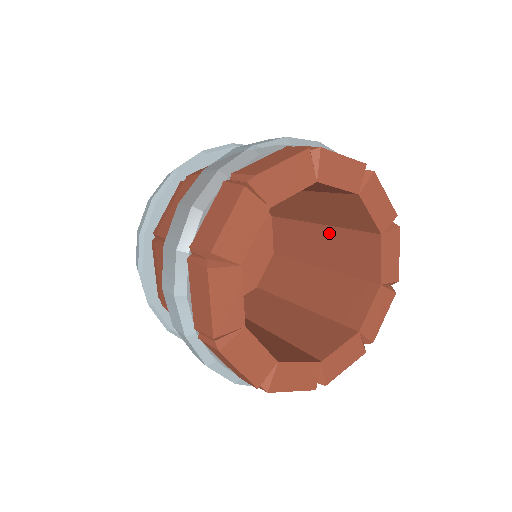
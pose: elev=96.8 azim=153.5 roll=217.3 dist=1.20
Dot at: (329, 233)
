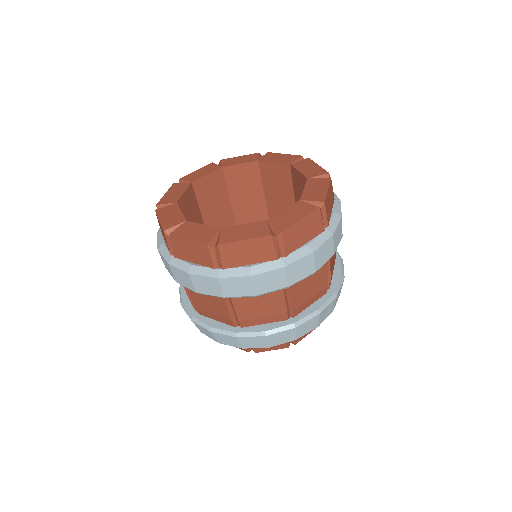
Dot at: occluded
